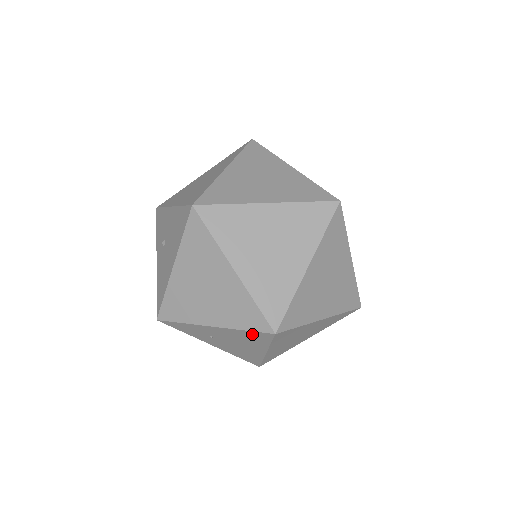
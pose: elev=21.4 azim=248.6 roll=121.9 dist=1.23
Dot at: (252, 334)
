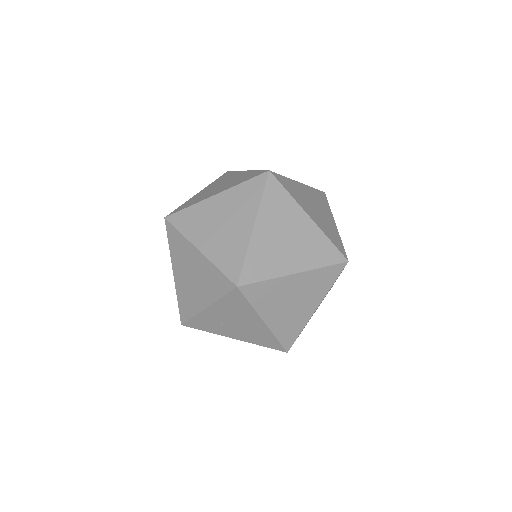
Dot at: (230, 299)
